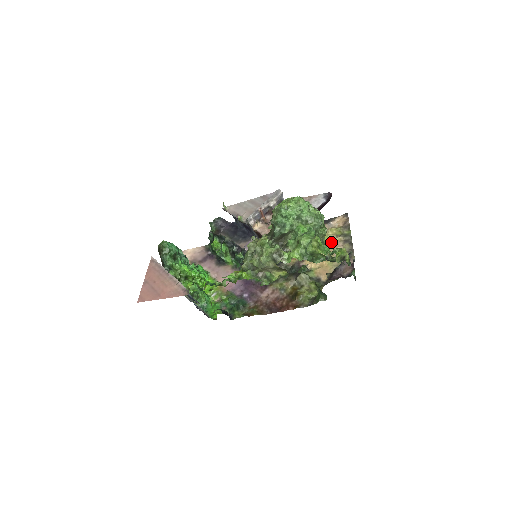
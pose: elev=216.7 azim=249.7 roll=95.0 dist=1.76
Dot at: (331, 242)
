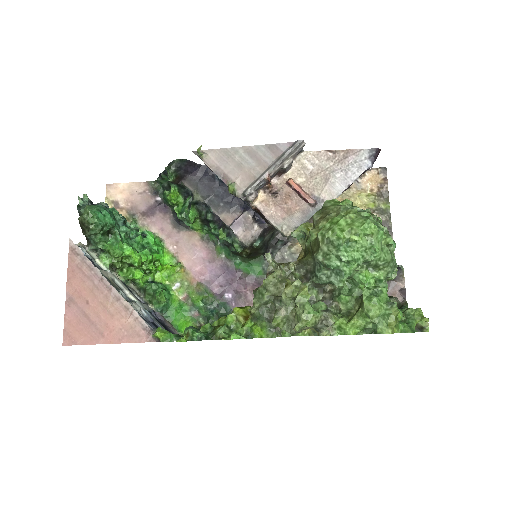
Dot at: occluded
